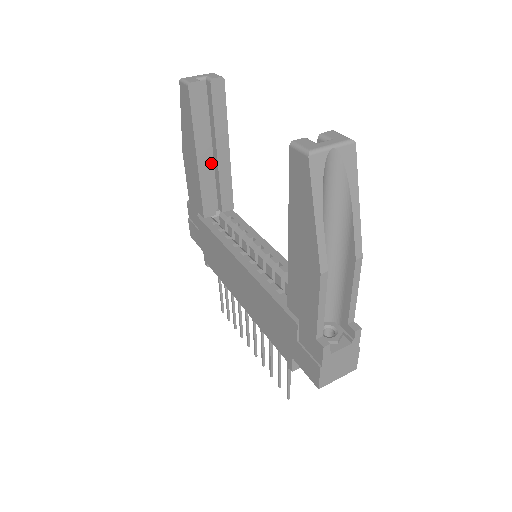
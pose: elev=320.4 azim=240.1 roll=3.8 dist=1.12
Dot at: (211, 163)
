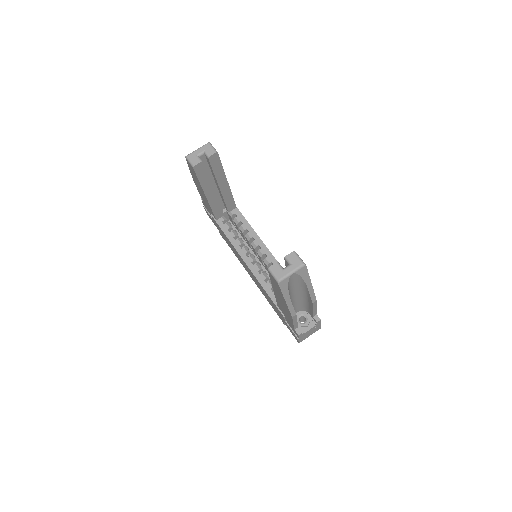
Dot at: (216, 190)
